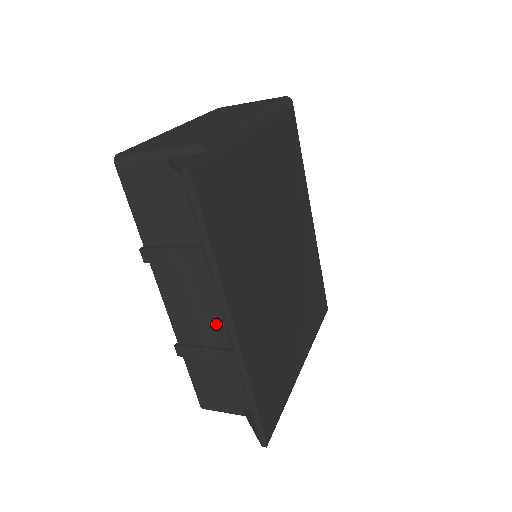
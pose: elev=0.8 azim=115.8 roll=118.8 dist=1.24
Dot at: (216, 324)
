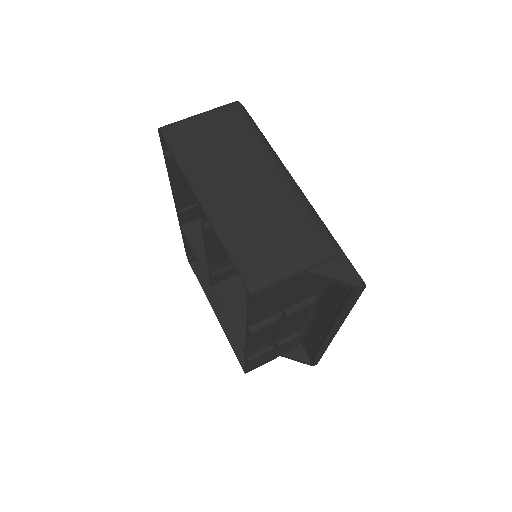
Dot at: (287, 331)
